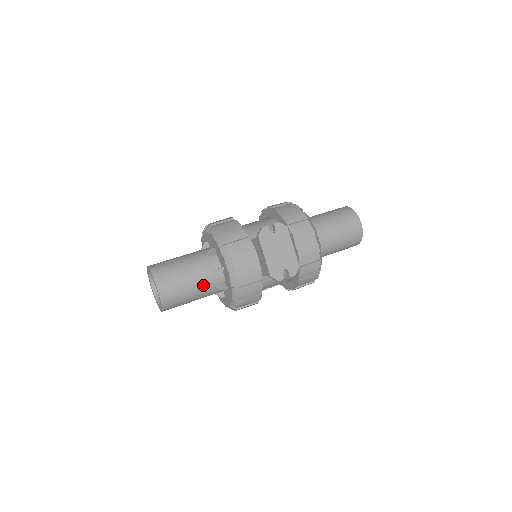
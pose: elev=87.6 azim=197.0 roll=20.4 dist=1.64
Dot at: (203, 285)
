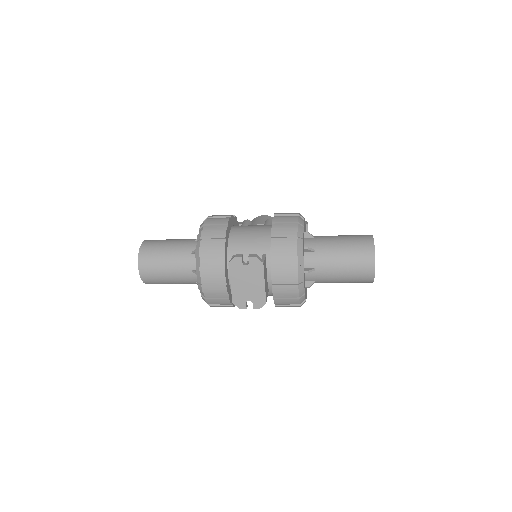
Dot at: (182, 279)
